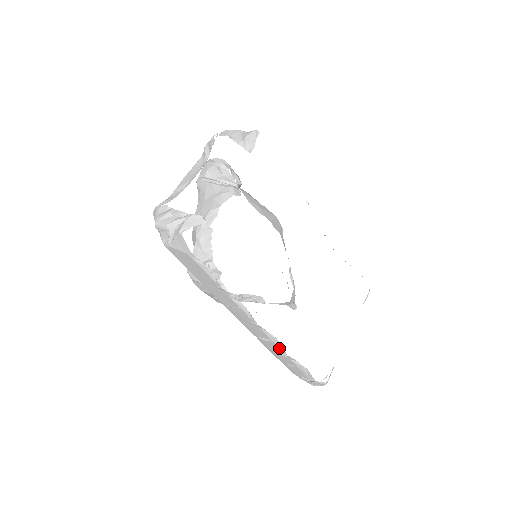
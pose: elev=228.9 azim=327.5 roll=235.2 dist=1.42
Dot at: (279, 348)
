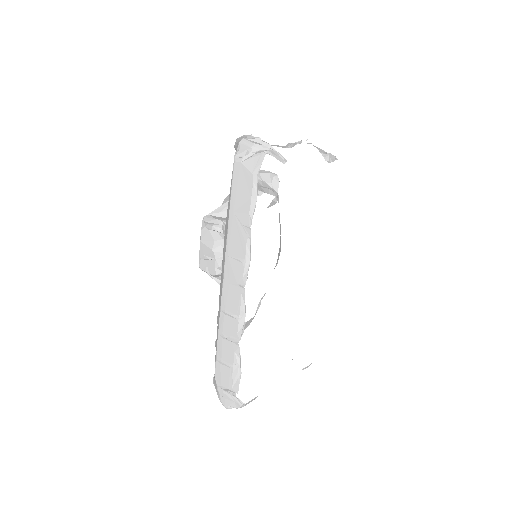
Dot at: (237, 331)
